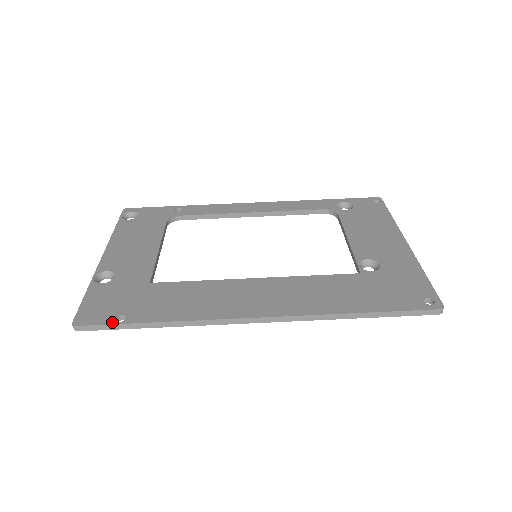
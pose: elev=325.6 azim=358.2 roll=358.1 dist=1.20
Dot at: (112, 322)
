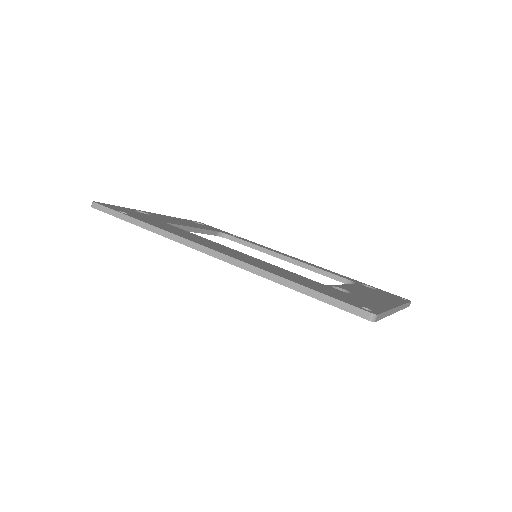
Dot at: (115, 210)
